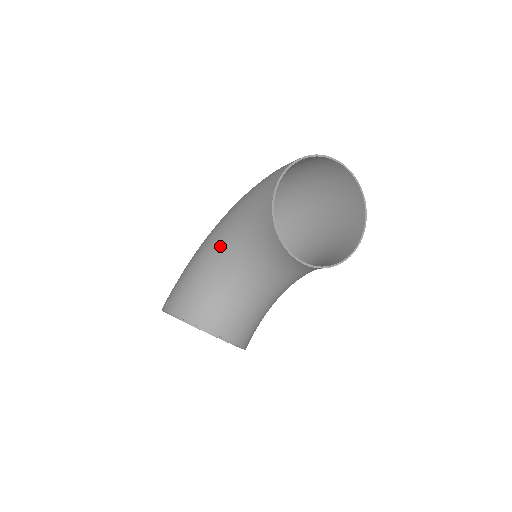
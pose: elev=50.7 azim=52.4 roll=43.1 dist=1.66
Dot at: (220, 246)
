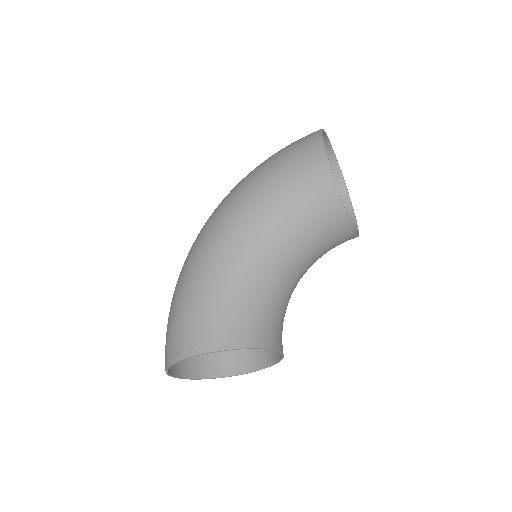
Dot at: (251, 246)
